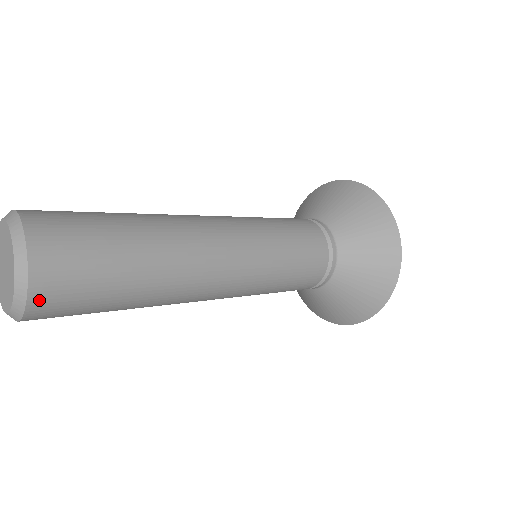
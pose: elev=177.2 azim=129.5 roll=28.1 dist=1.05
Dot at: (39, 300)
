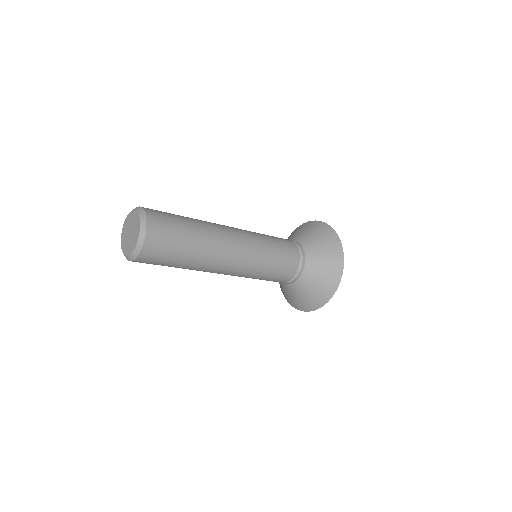
Dot at: (152, 224)
